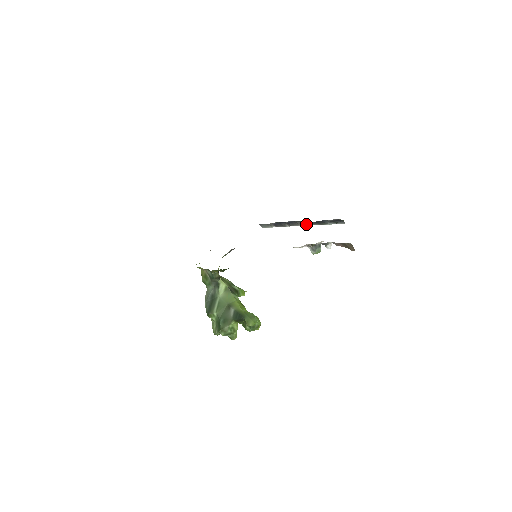
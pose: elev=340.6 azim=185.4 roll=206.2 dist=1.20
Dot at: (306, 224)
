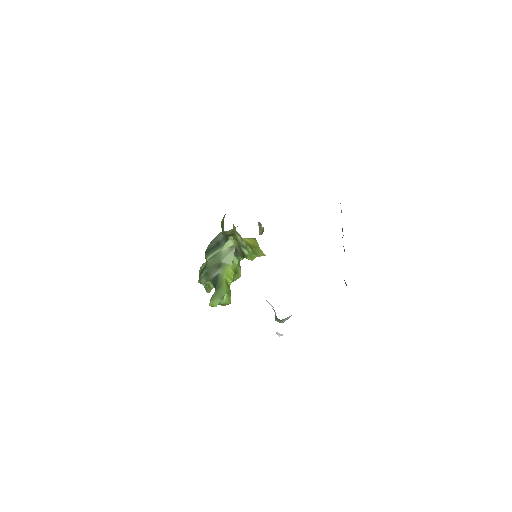
Dot at: occluded
